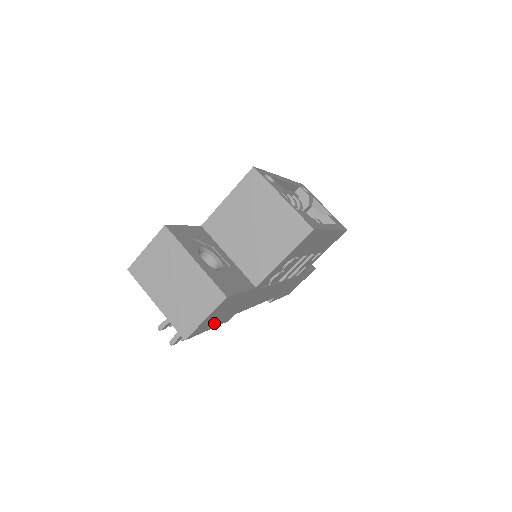
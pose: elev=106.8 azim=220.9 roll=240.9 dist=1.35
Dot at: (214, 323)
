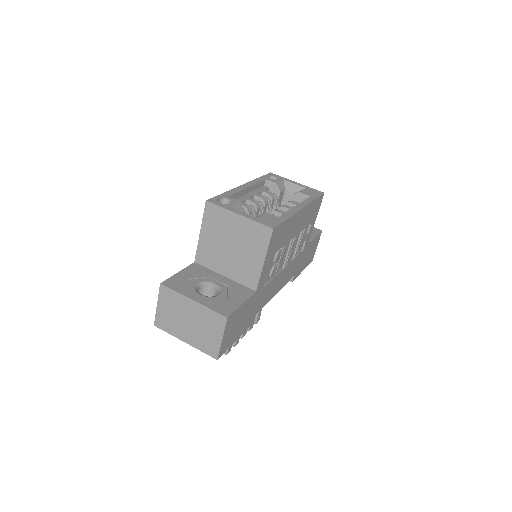
Dot at: (237, 333)
